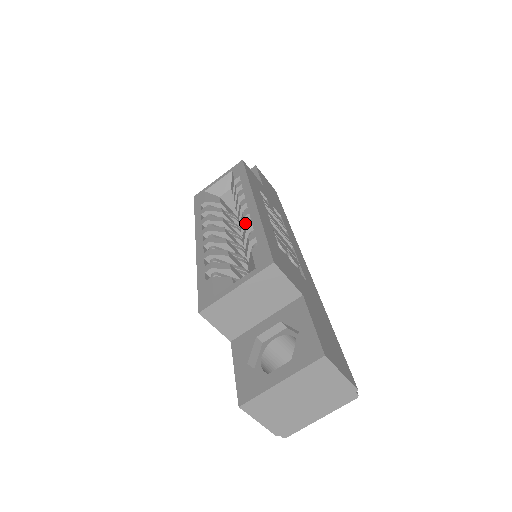
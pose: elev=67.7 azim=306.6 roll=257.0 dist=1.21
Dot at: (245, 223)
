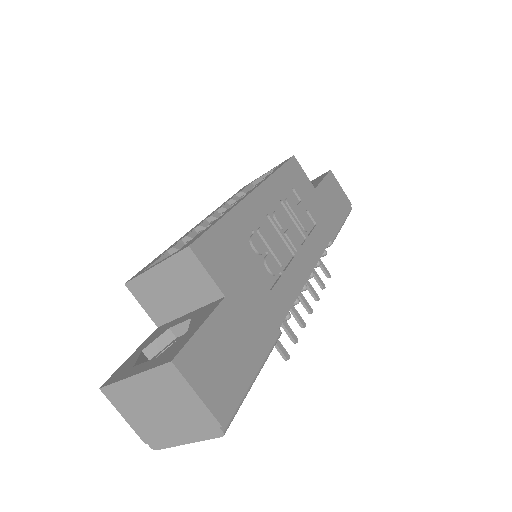
Dot at: (226, 210)
